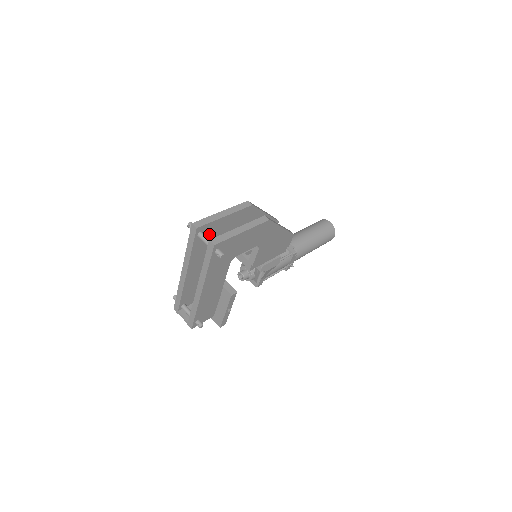
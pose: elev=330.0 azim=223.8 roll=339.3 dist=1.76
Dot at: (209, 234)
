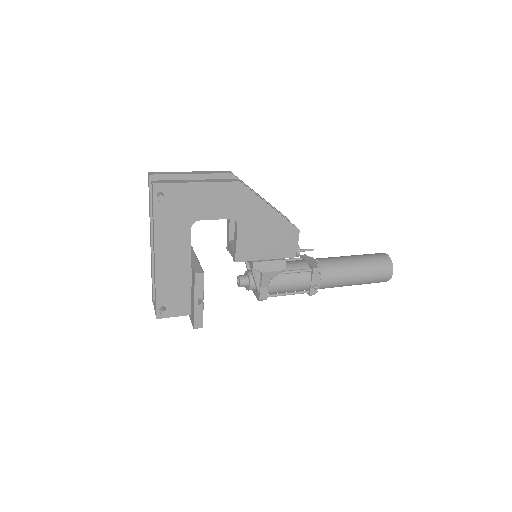
Dot at: occluded
